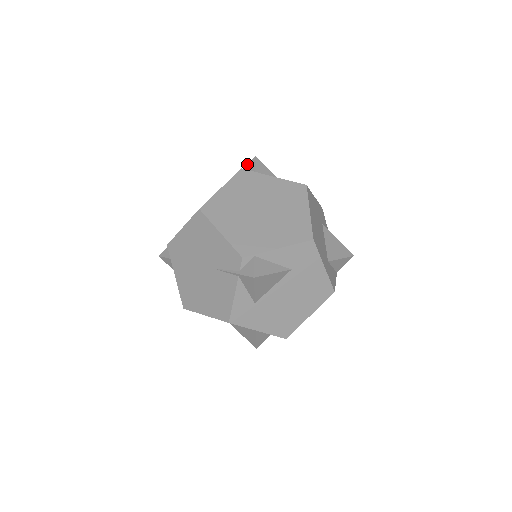
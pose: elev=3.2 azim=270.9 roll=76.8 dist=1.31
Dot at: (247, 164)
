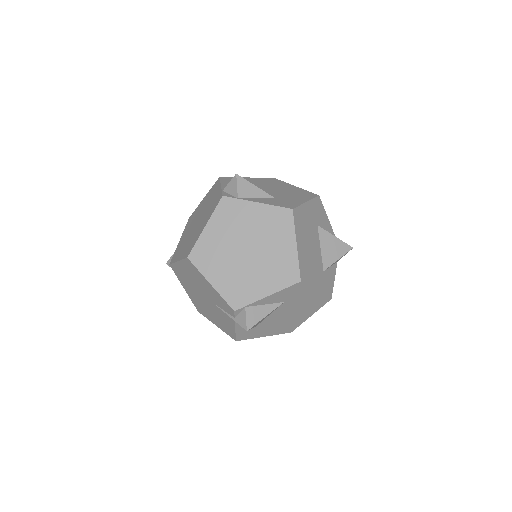
Dot at: (229, 182)
